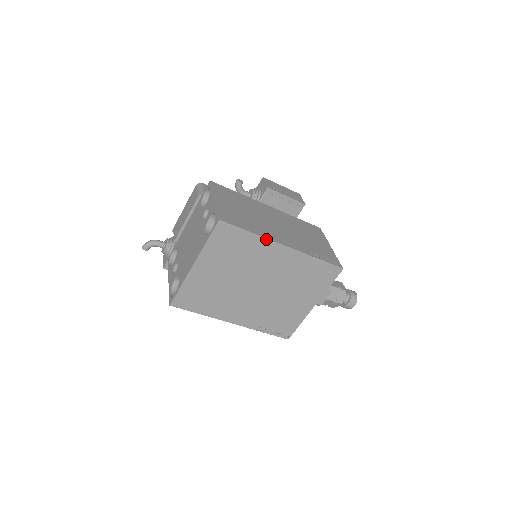
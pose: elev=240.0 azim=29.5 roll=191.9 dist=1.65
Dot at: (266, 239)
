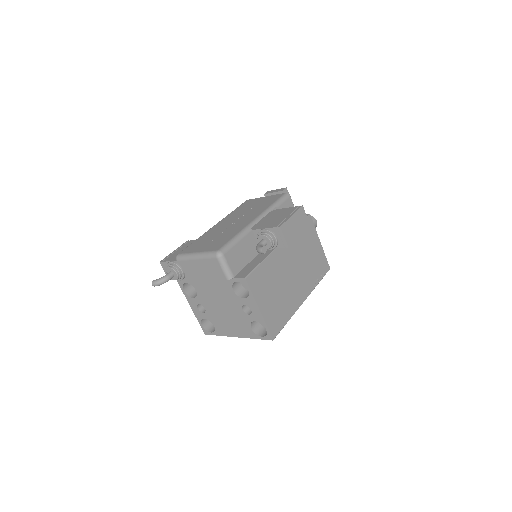
Dot at: occluded
